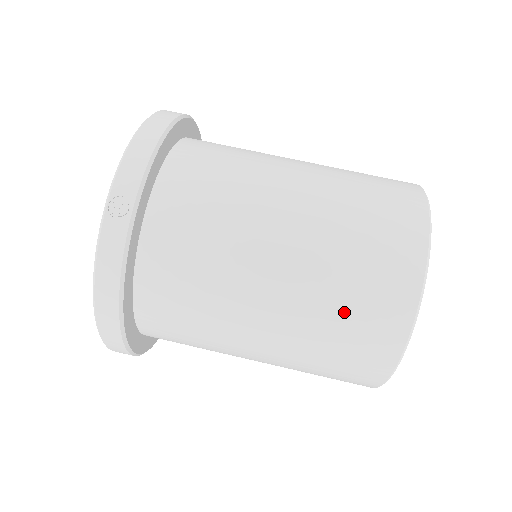
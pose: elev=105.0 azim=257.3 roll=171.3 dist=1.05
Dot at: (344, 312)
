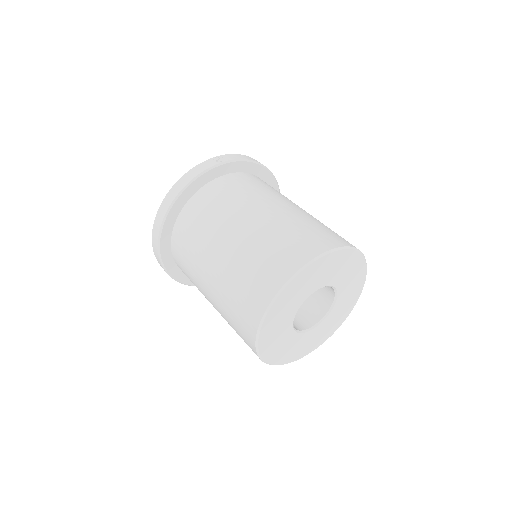
Dot at: (272, 246)
